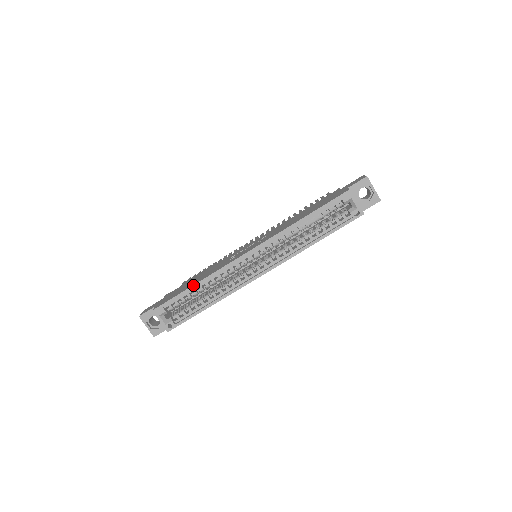
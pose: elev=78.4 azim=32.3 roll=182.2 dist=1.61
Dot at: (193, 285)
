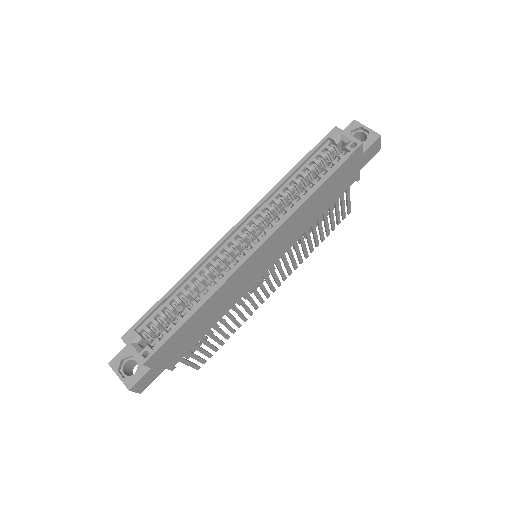
Dot at: occluded
